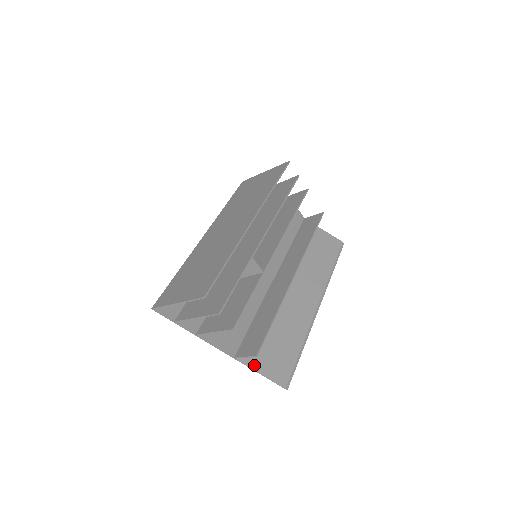
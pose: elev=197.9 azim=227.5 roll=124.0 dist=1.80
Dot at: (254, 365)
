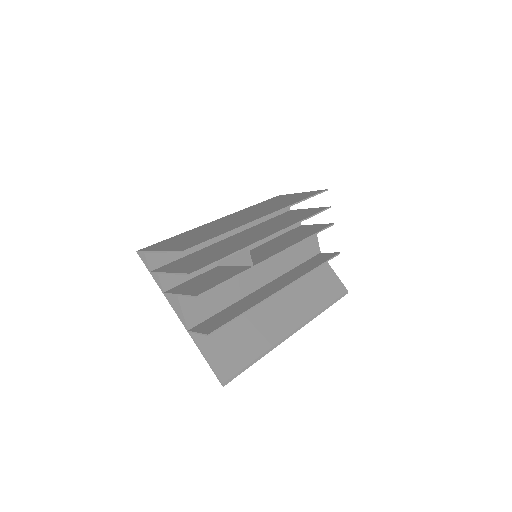
Dot at: (203, 347)
